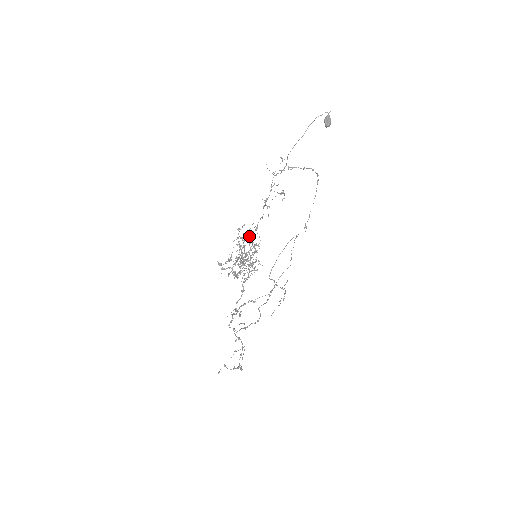
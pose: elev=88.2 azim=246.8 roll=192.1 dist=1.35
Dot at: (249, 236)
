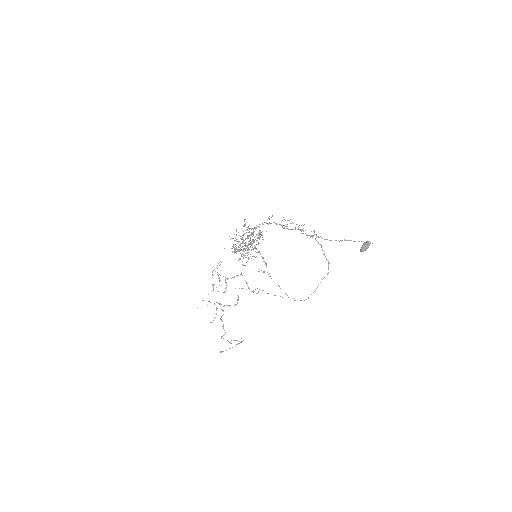
Dot at: occluded
